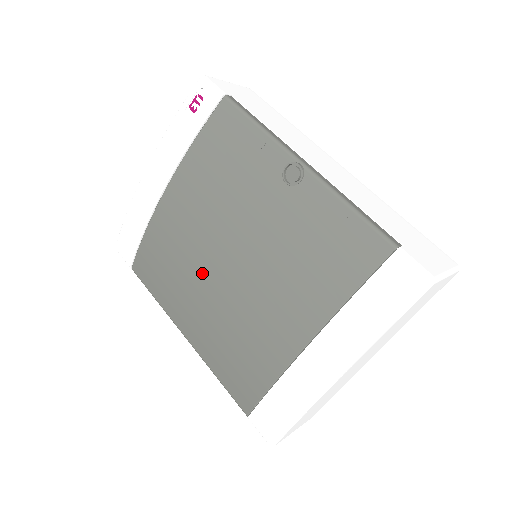
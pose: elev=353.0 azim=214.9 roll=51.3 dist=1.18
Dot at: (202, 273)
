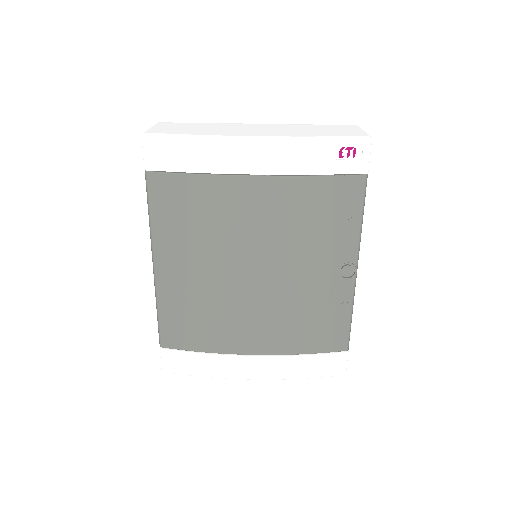
Dot at: (226, 258)
